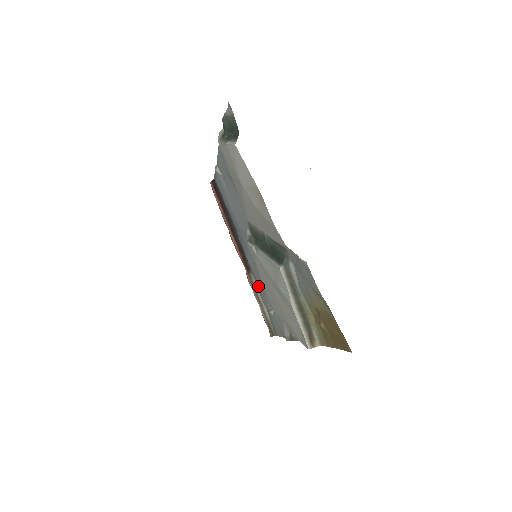
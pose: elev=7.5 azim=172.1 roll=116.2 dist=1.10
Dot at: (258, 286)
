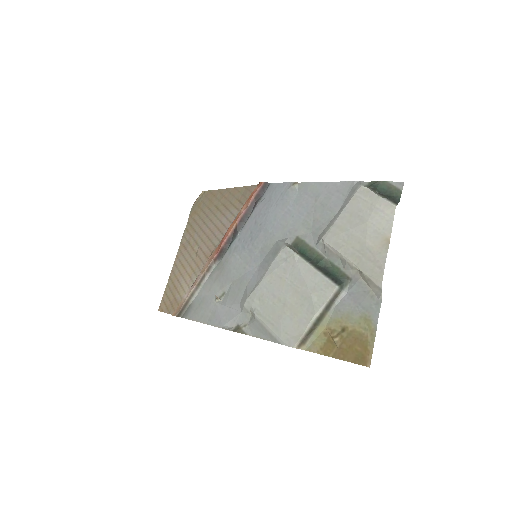
Dot at: (218, 274)
